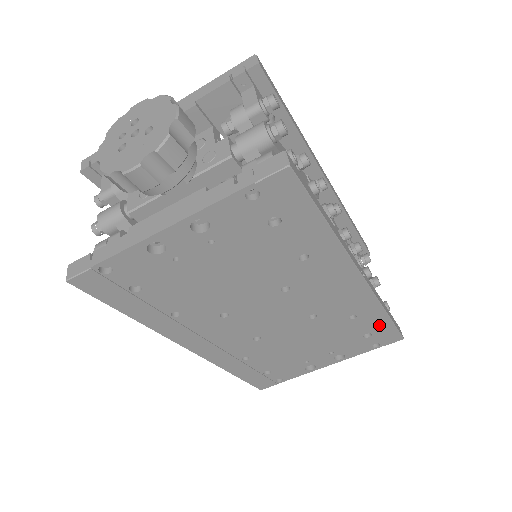
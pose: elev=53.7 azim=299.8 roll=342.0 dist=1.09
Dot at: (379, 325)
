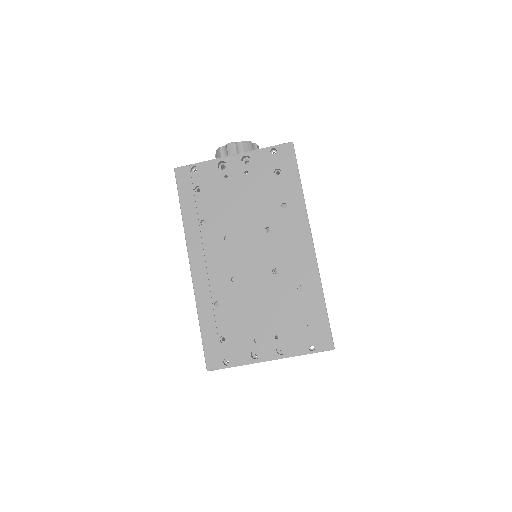
Dot at: (317, 312)
